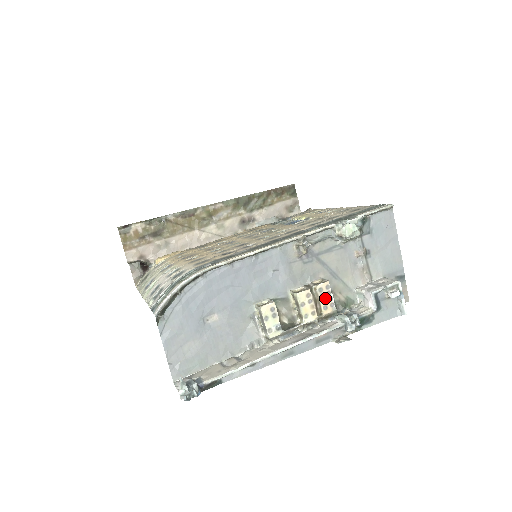
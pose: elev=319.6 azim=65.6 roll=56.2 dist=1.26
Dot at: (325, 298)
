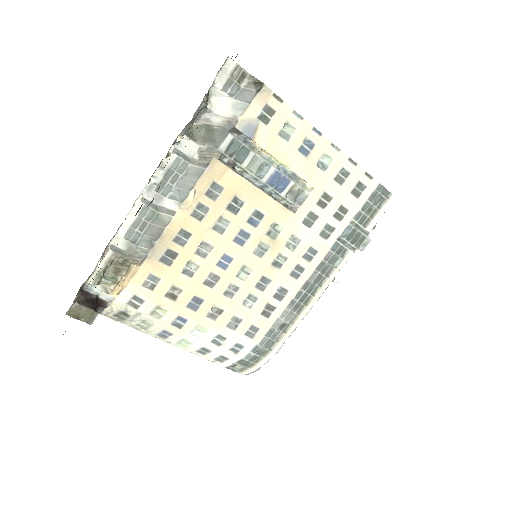
Dot at: occluded
